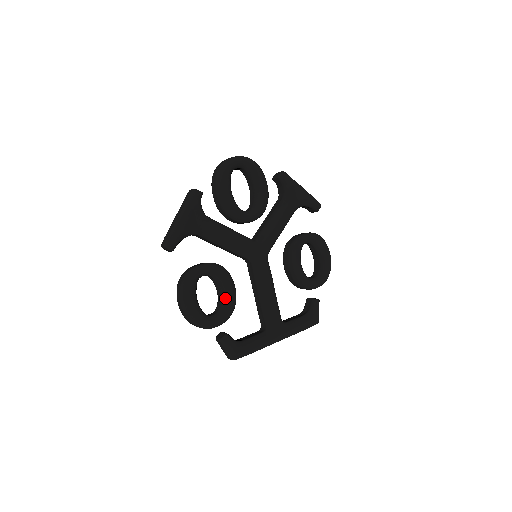
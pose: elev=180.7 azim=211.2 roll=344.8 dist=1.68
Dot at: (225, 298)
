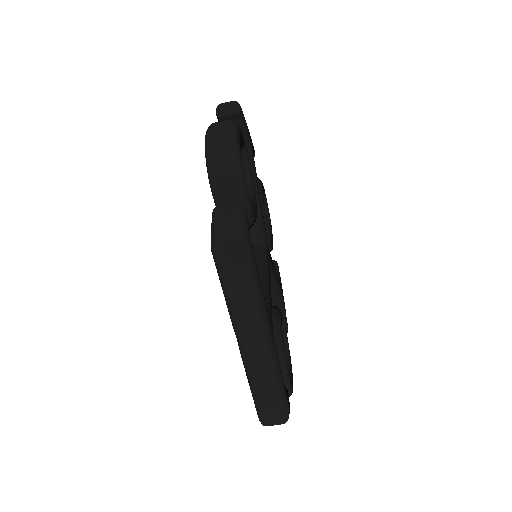
Dot at: (251, 201)
